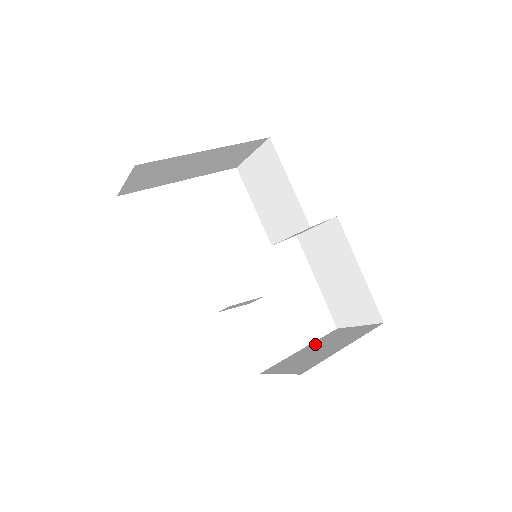
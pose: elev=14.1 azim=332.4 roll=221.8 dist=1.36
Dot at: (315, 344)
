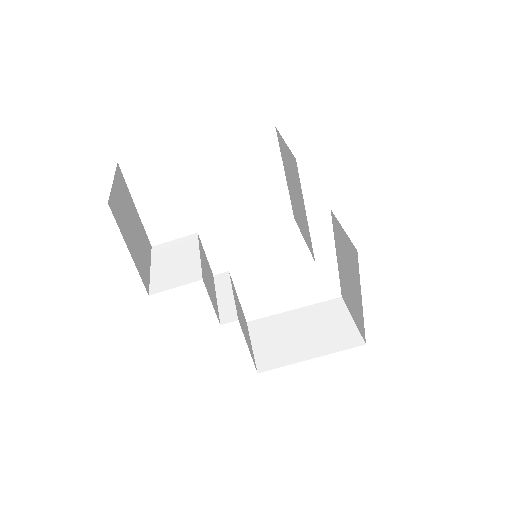
Dot at: (307, 313)
